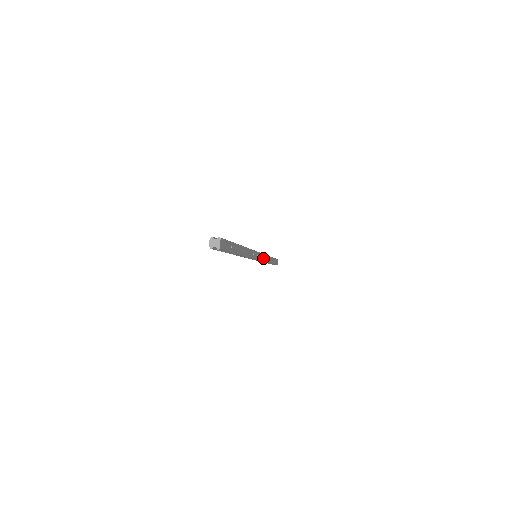
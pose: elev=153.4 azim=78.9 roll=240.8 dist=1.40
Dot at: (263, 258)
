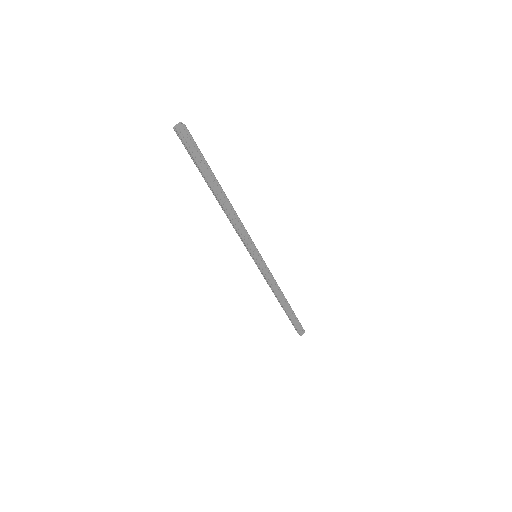
Dot at: (267, 274)
